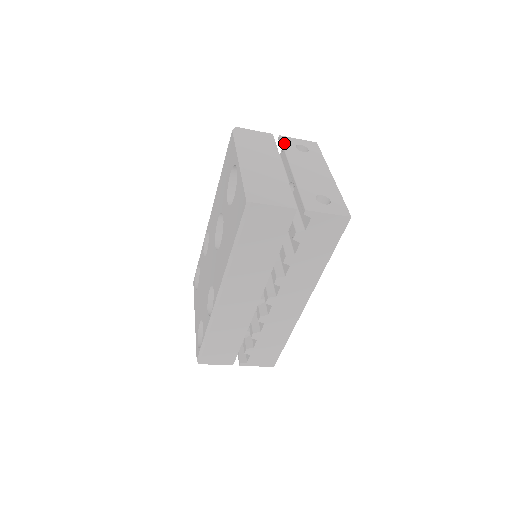
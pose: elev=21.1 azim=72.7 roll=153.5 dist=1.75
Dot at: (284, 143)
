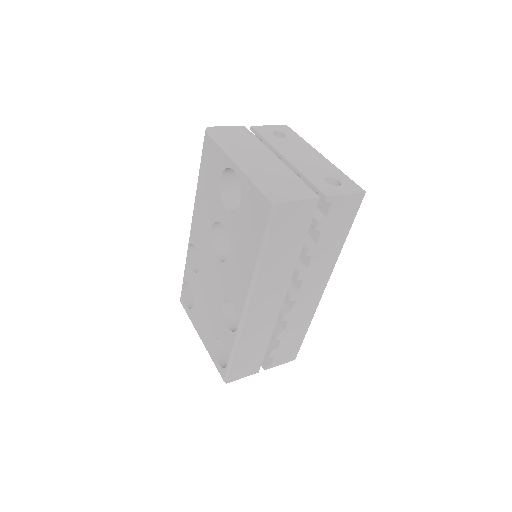
Dot at: (261, 133)
